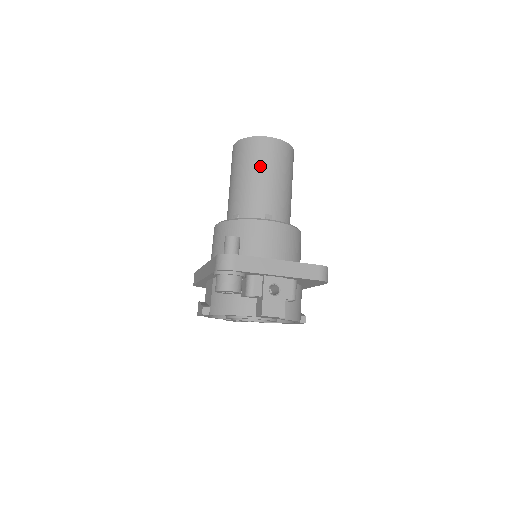
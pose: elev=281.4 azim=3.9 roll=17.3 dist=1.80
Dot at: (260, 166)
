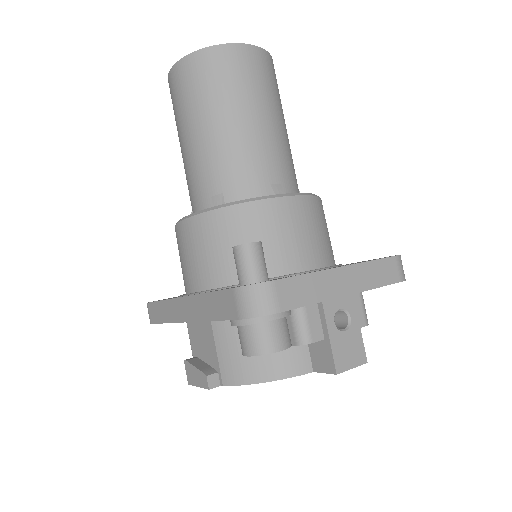
Dot at: (240, 99)
